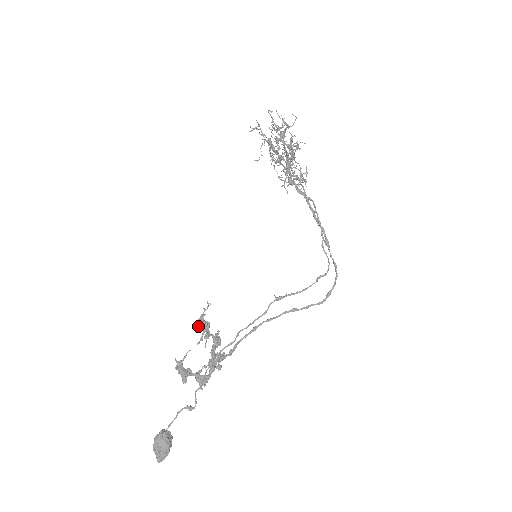
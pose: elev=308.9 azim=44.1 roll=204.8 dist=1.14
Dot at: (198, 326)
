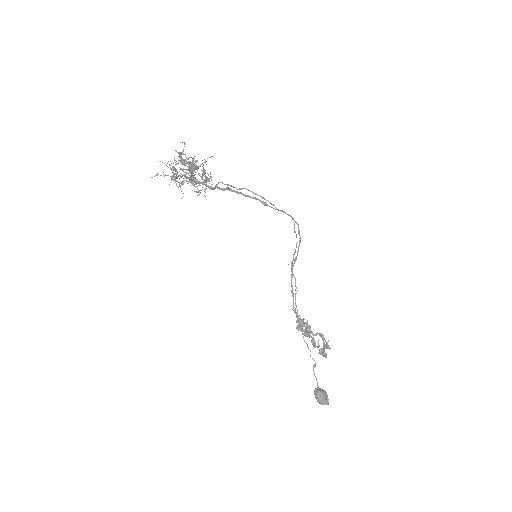
Dot at: (305, 326)
